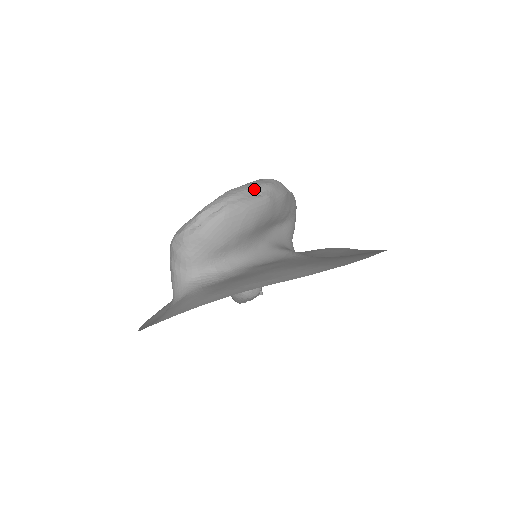
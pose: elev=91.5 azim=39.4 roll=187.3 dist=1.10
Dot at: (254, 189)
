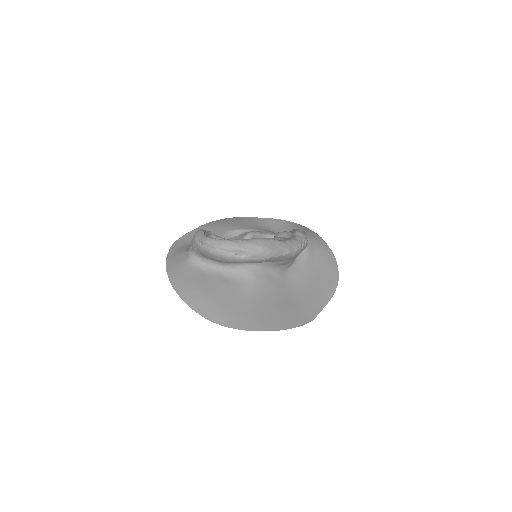
Dot at: (239, 250)
